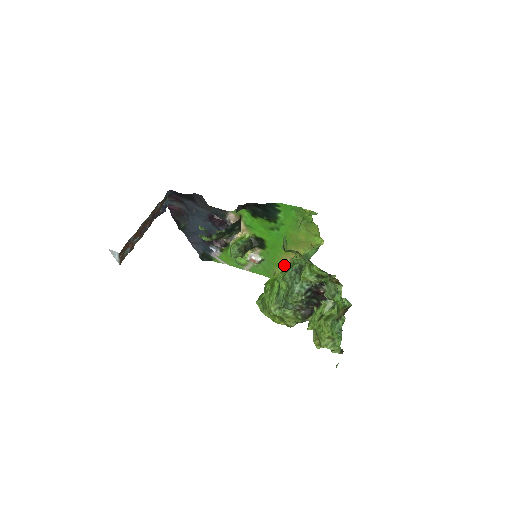
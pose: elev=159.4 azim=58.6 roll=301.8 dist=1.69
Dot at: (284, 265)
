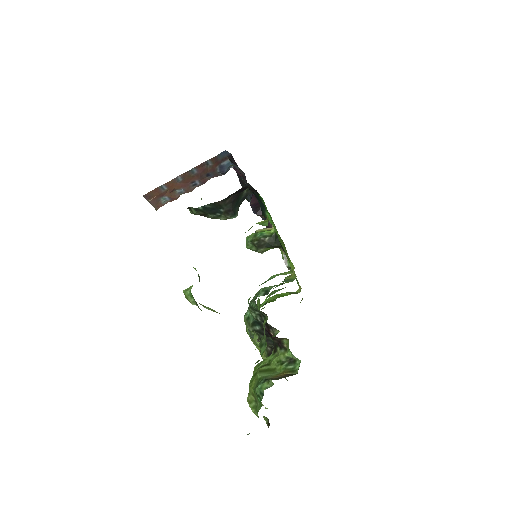
Dot at: occluded
